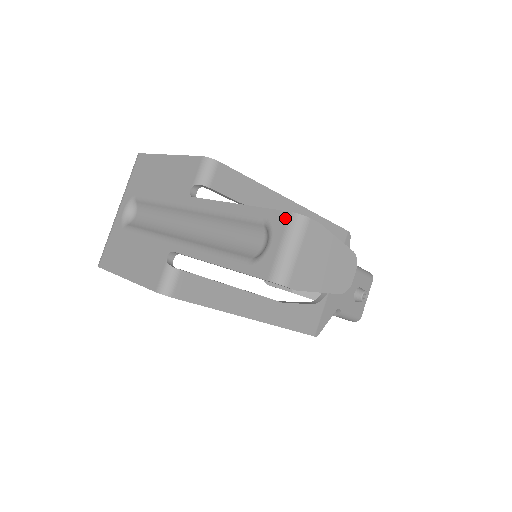
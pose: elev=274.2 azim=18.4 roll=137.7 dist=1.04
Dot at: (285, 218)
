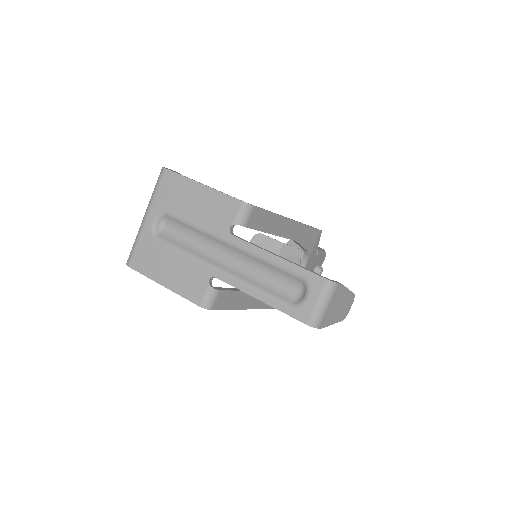
Dot at: (322, 282)
